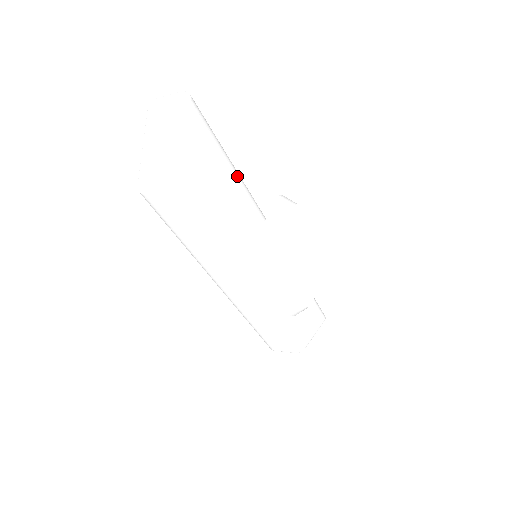
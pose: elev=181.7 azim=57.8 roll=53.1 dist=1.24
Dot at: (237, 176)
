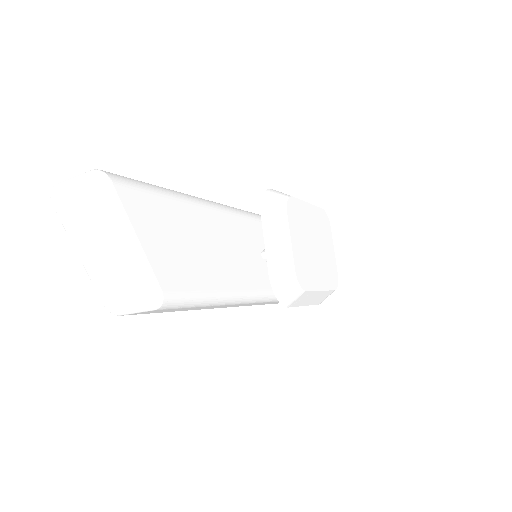
Dot at: (204, 207)
